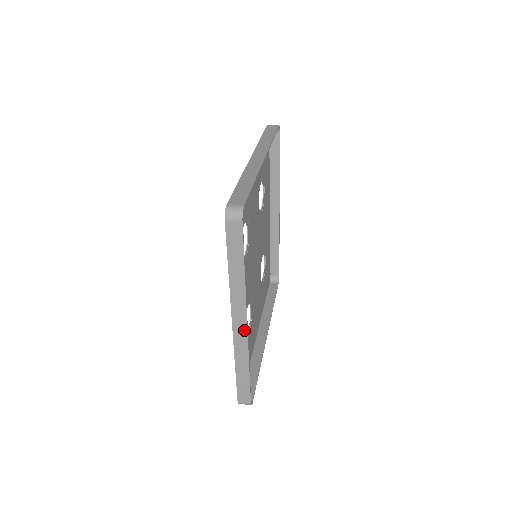
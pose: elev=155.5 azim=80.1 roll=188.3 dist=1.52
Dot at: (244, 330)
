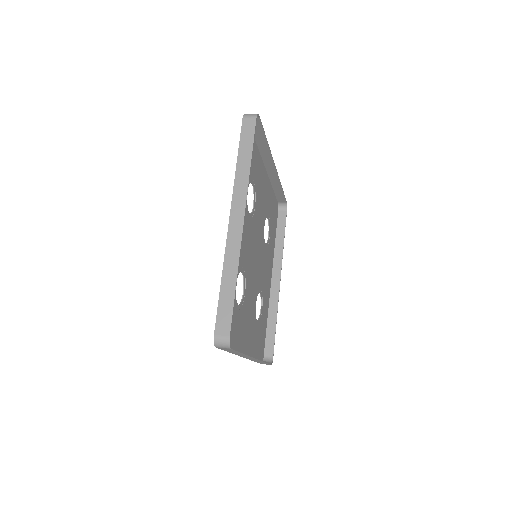
Dot at: (240, 225)
